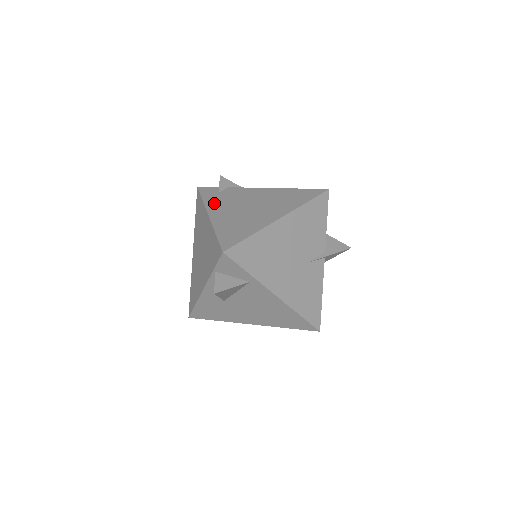
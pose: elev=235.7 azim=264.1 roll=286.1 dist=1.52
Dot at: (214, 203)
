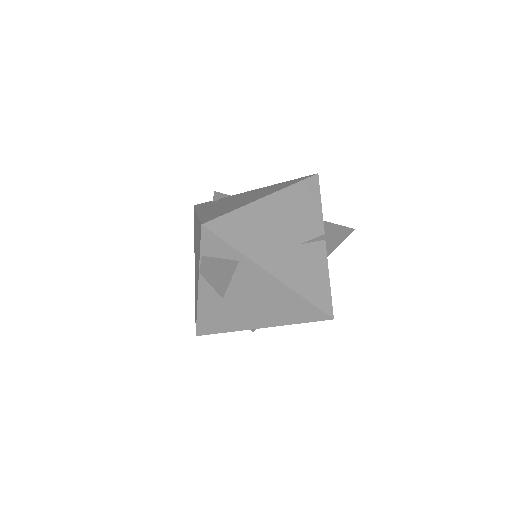
Dot at: (205, 207)
